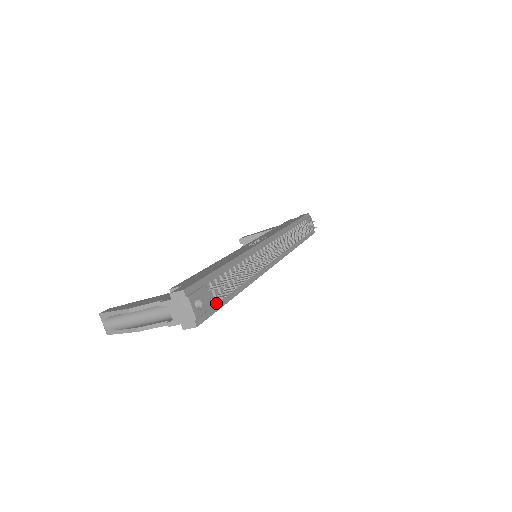
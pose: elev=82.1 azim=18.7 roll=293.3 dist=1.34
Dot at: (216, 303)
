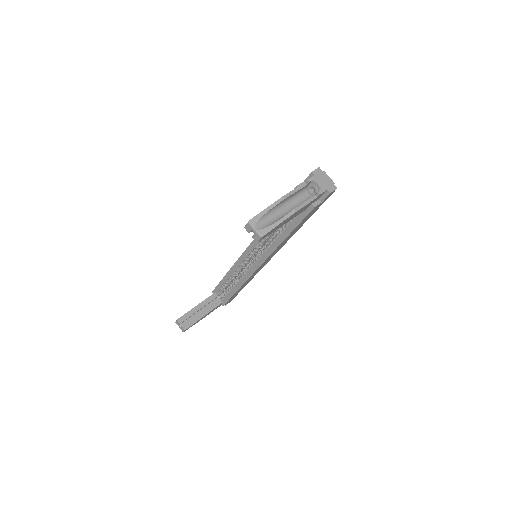
Dot at: occluded
